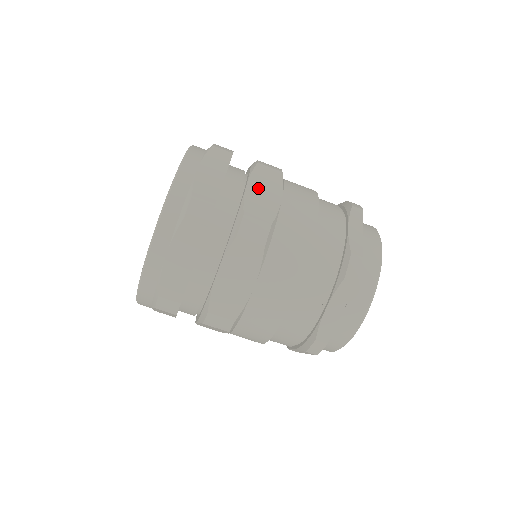
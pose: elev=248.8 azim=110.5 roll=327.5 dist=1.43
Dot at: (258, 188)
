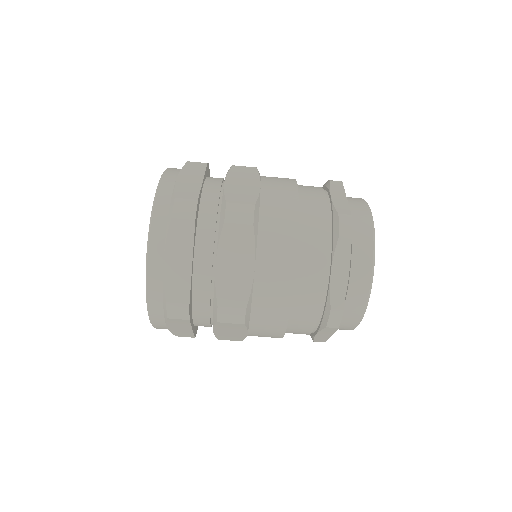
Dot at: (228, 264)
